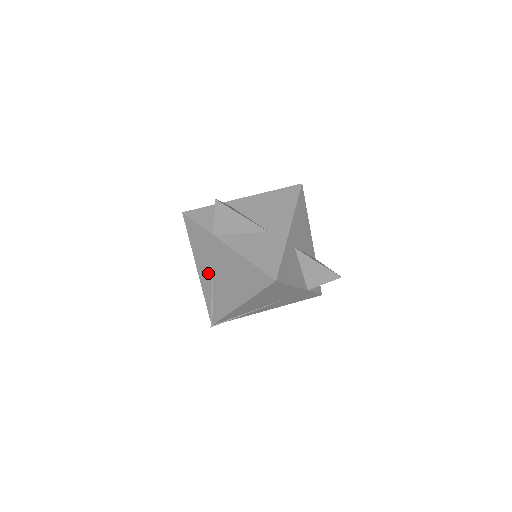
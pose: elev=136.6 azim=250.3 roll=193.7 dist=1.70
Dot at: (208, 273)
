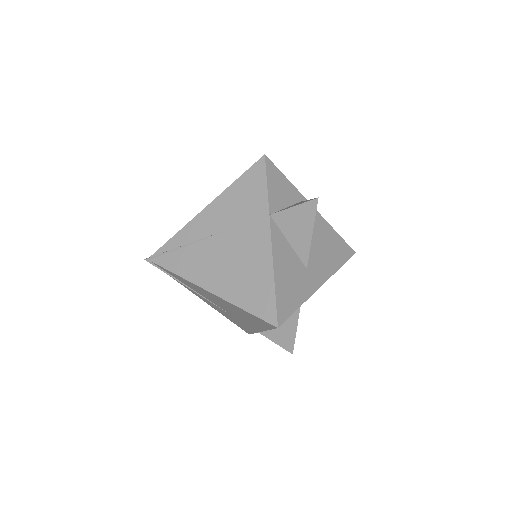
Dot at: (213, 226)
